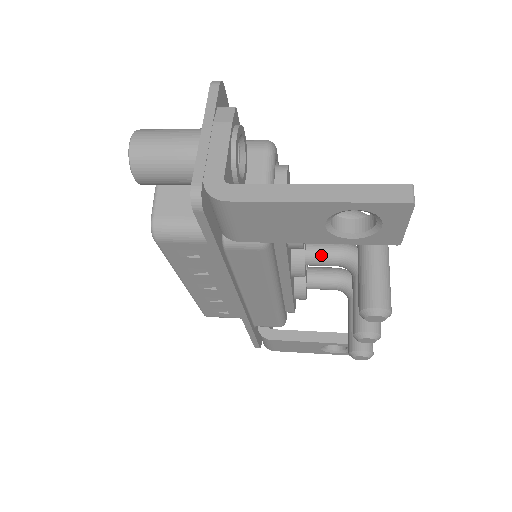
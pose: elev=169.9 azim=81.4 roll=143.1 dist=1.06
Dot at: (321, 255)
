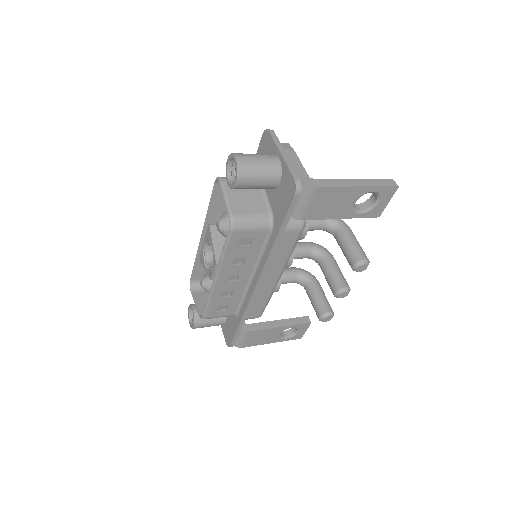
Dot at: (299, 250)
